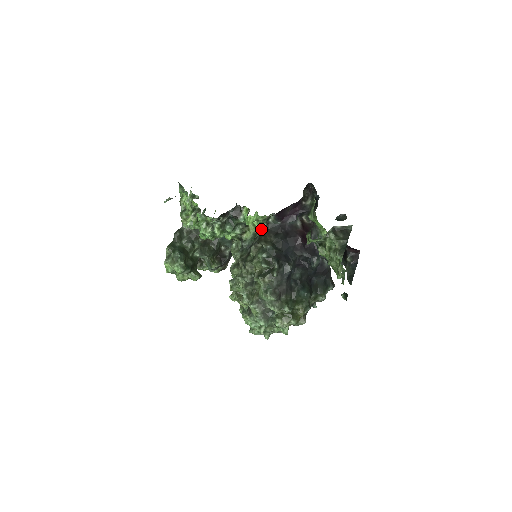
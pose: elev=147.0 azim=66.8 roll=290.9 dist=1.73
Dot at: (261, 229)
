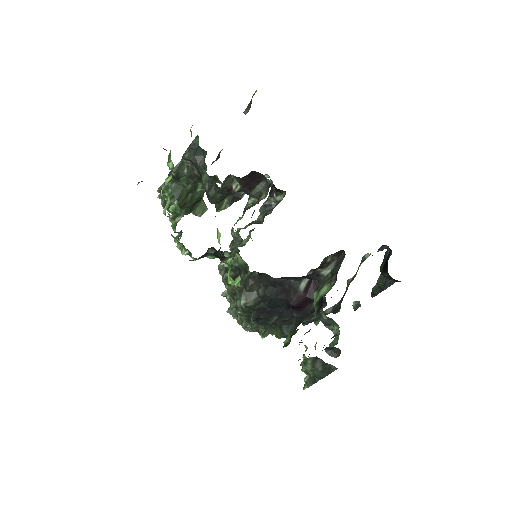
Dot at: (252, 272)
